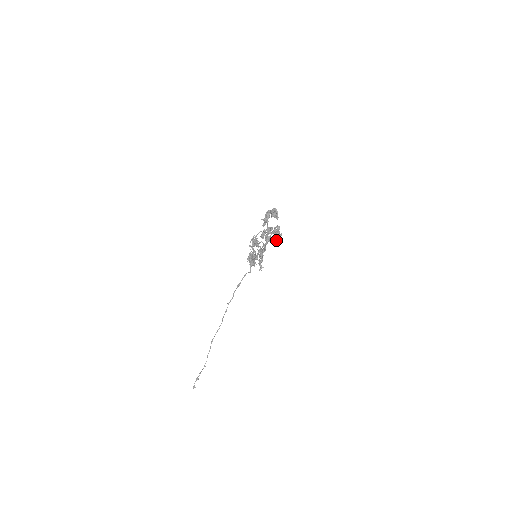
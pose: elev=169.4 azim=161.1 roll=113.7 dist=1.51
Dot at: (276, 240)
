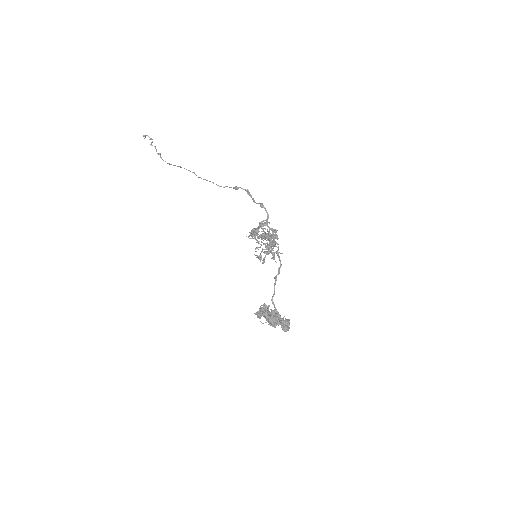
Dot at: occluded
